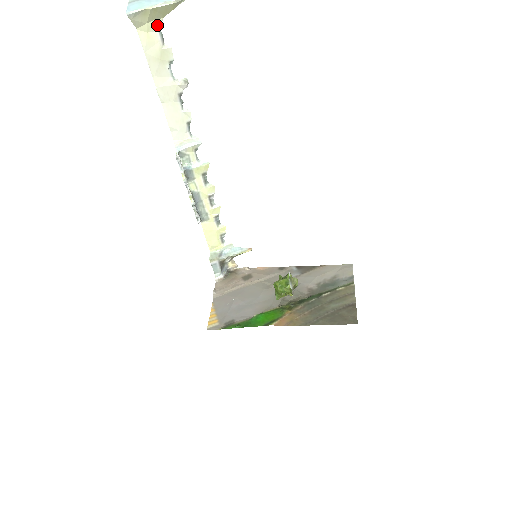
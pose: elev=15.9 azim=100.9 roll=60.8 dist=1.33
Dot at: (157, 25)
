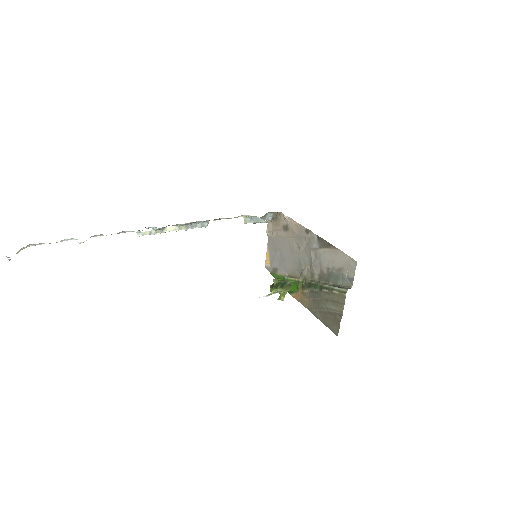
Dot at: (26, 246)
